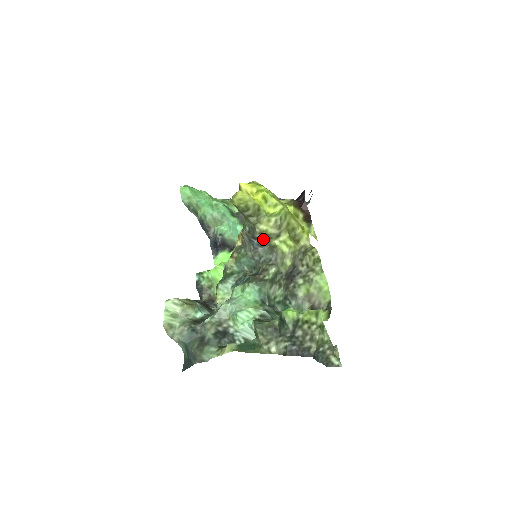
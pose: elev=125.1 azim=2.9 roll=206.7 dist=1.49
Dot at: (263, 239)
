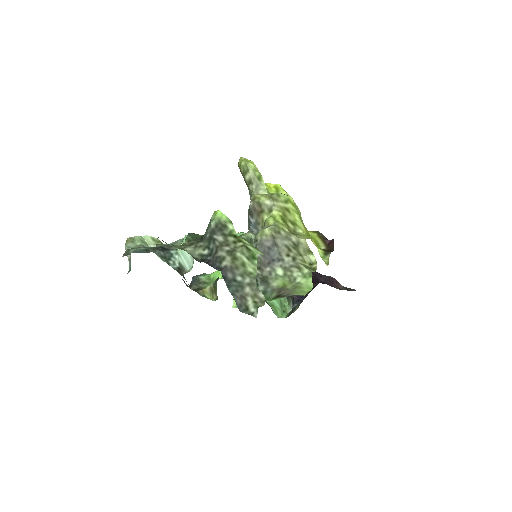
Dot at: (257, 214)
